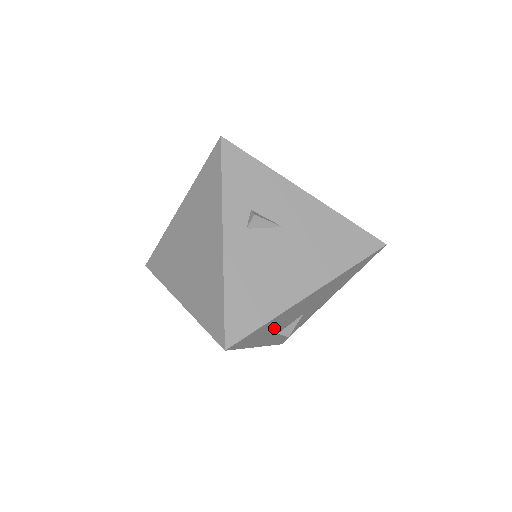
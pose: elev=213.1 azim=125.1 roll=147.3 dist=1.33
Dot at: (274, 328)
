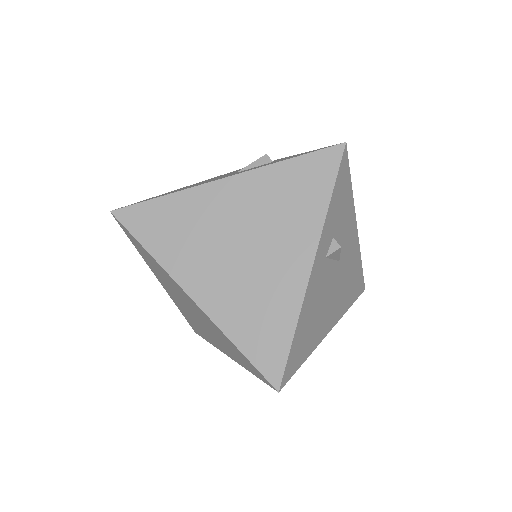
Dot at: occluded
